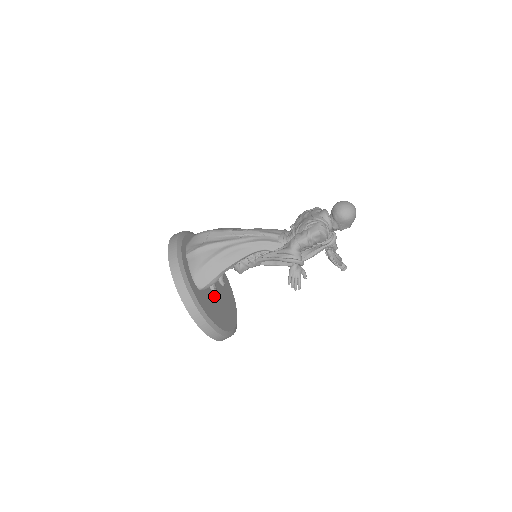
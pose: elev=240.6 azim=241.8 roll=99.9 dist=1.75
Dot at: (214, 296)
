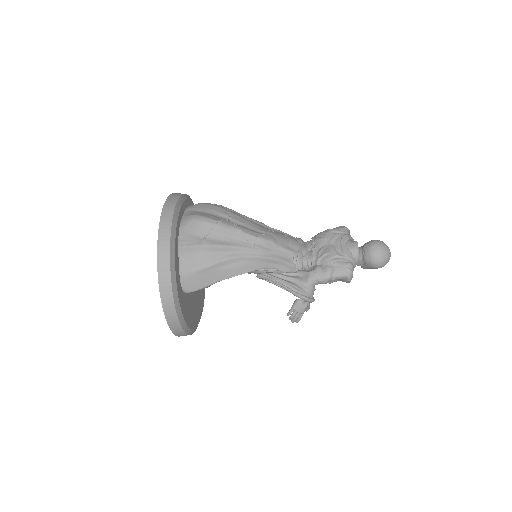
Dot at: occluded
